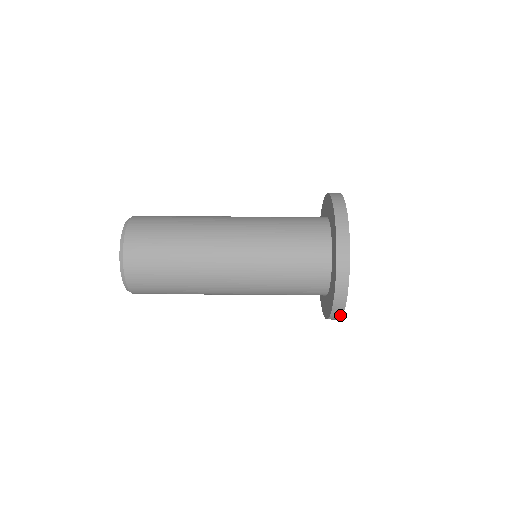
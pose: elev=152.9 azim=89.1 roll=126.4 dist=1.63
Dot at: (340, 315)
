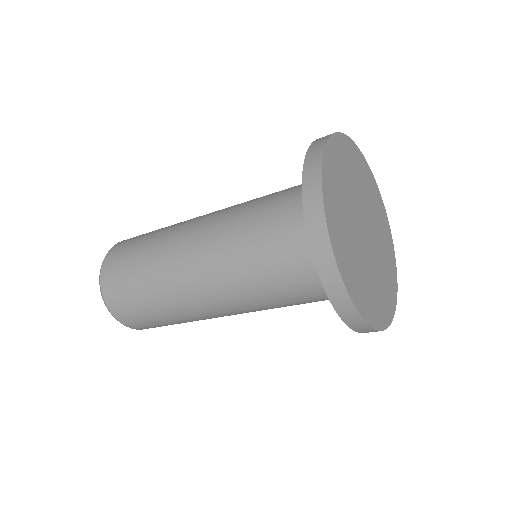
Dot at: (322, 223)
